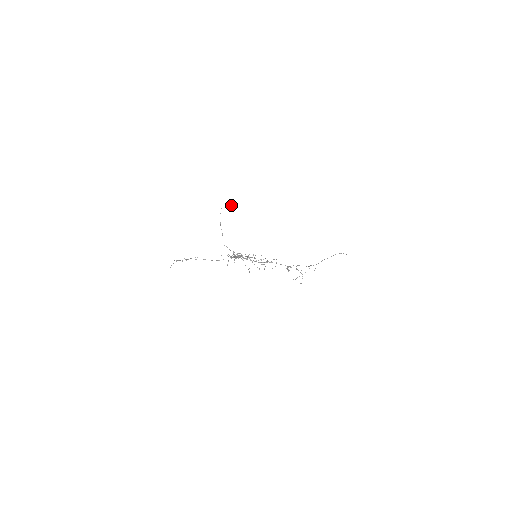
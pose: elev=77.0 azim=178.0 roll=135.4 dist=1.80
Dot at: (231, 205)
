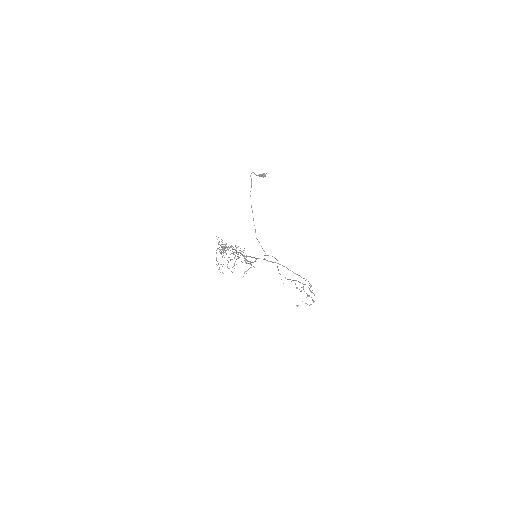
Dot at: (263, 174)
